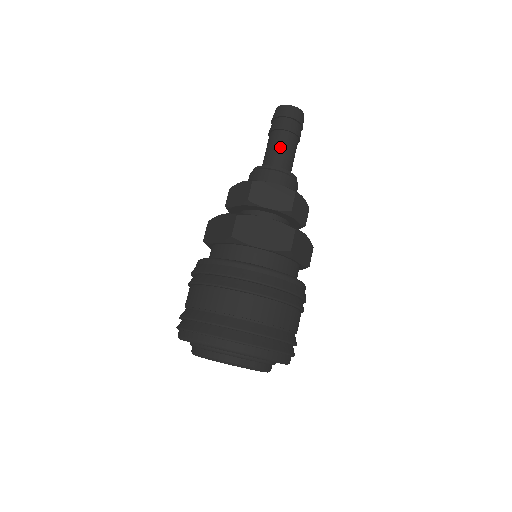
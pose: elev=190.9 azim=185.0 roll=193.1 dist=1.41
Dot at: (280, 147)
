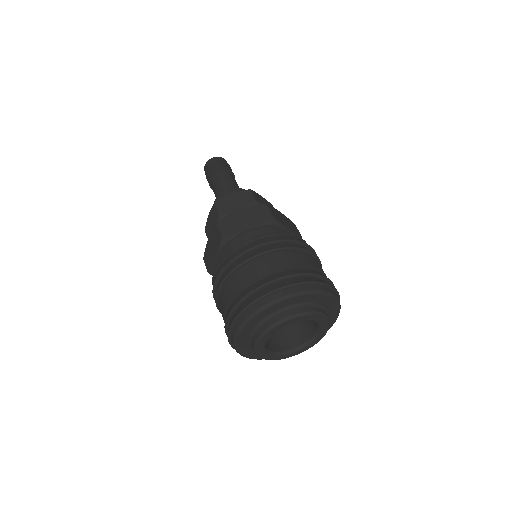
Dot at: (222, 182)
